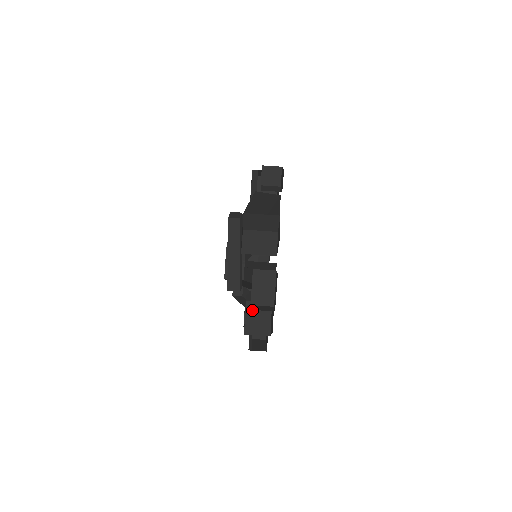
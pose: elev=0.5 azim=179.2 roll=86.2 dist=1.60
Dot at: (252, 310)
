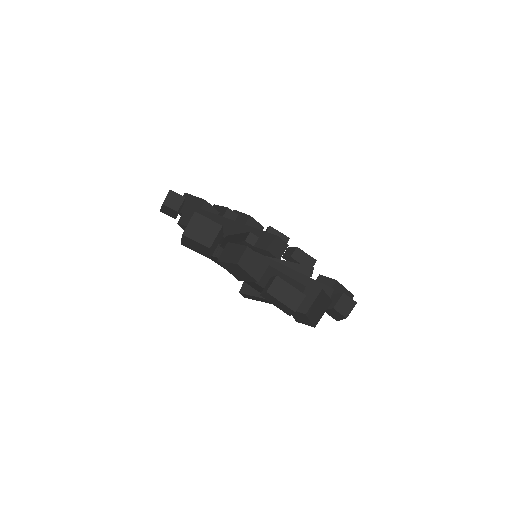
Dot at: occluded
